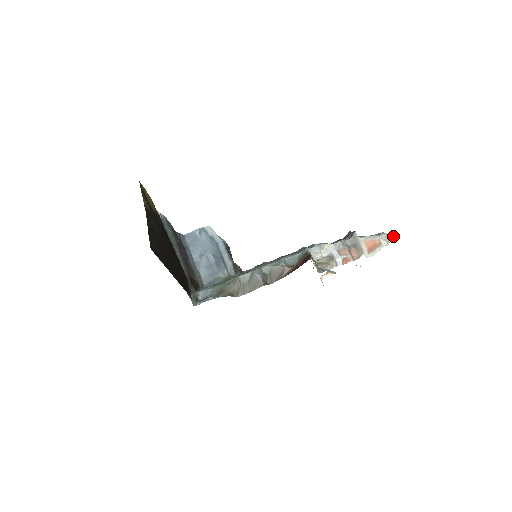
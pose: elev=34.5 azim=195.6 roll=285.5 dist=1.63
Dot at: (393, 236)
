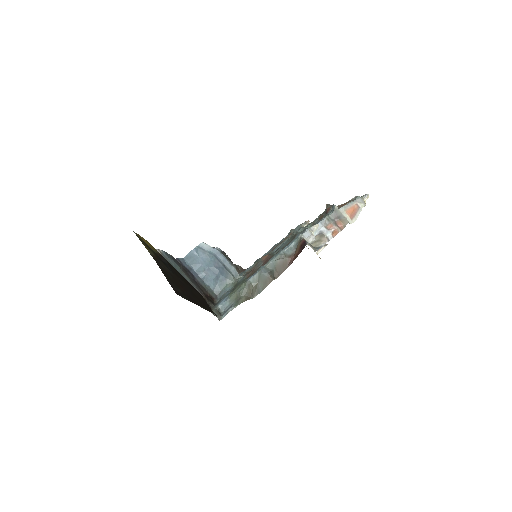
Dot at: (367, 197)
